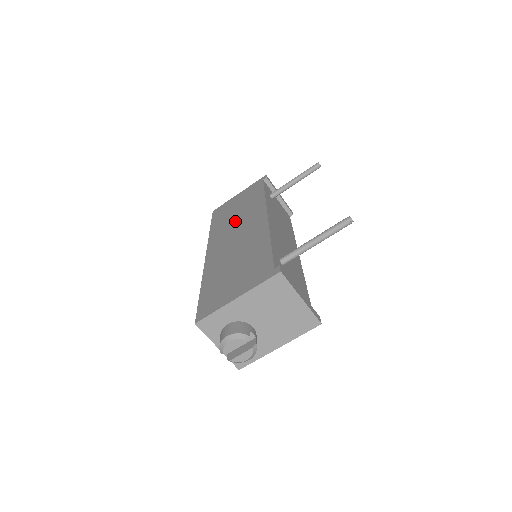
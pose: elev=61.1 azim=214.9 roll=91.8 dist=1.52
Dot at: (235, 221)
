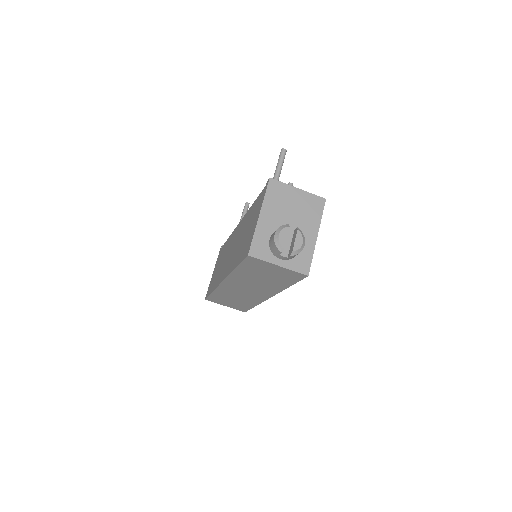
Dot at: (224, 260)
